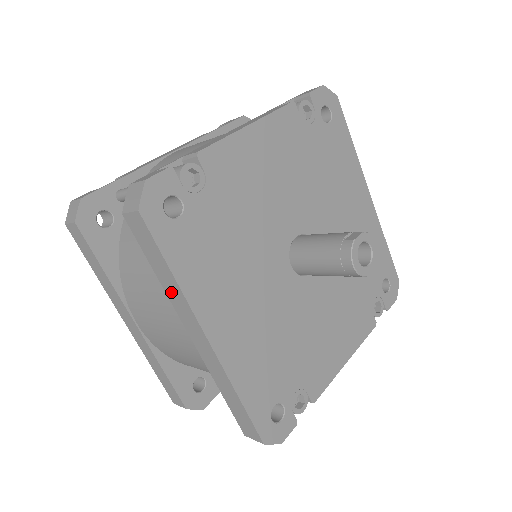
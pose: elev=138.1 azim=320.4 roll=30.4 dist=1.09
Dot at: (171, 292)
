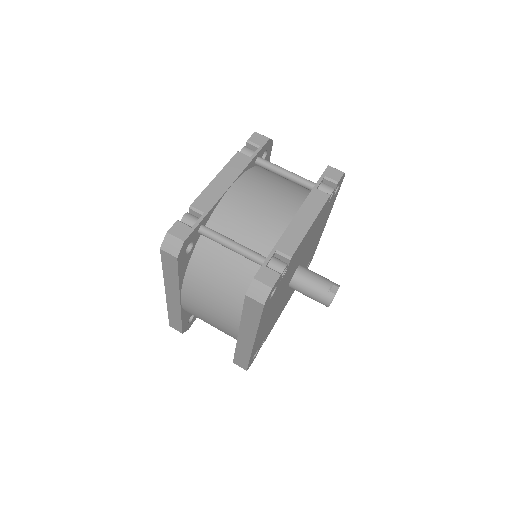
Dot at: (247, 324)
